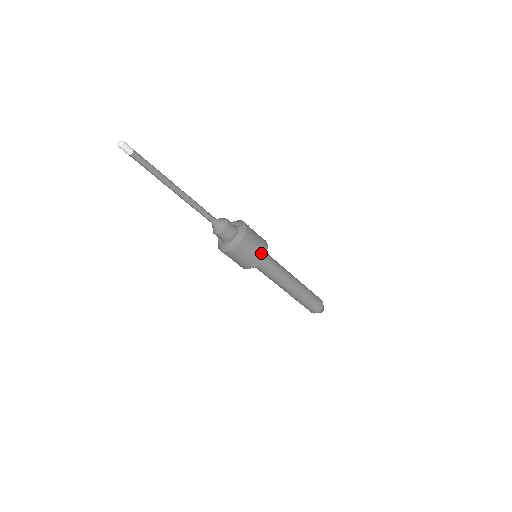
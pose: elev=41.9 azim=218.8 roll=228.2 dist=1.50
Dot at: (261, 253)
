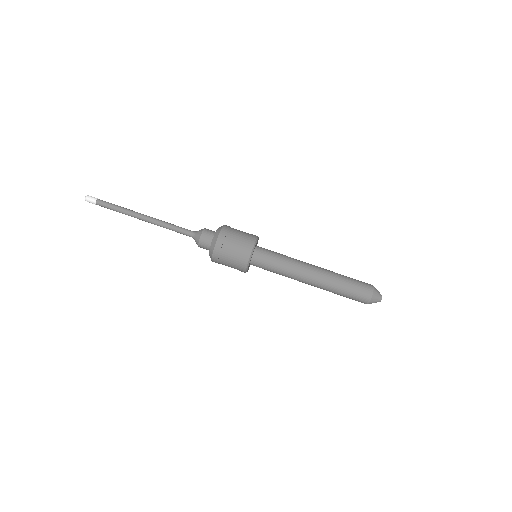
Dot at: (248, 244)
